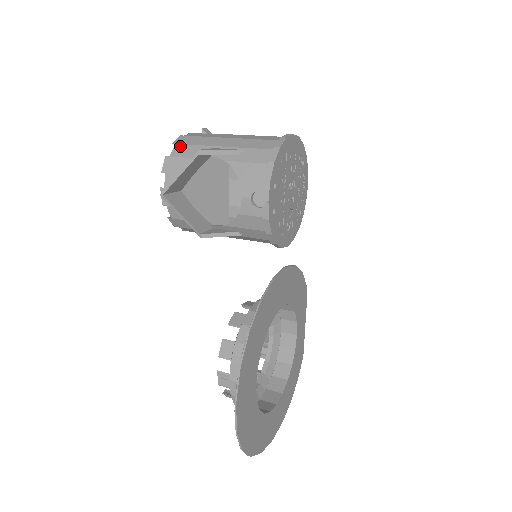
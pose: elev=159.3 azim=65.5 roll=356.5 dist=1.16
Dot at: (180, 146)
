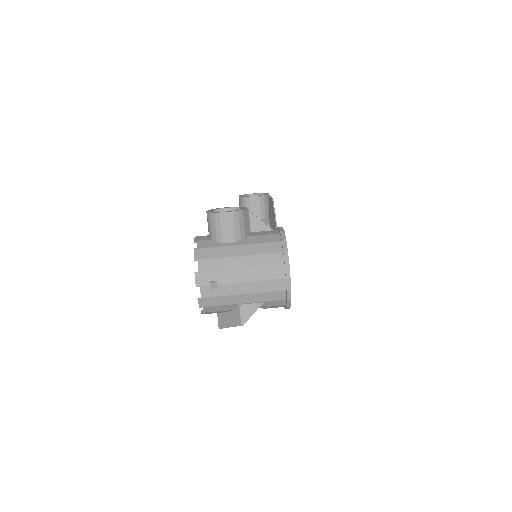
Dot at: (208, 308)
